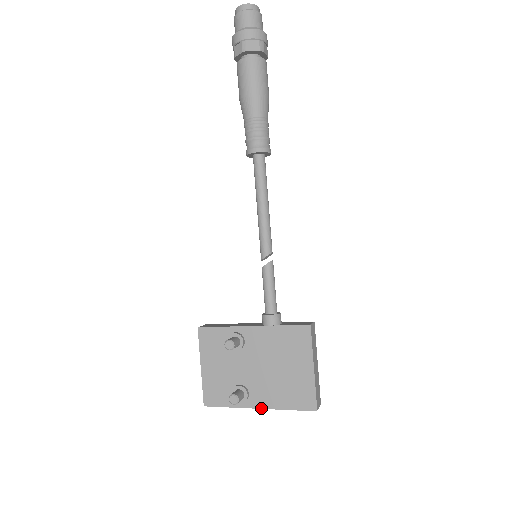
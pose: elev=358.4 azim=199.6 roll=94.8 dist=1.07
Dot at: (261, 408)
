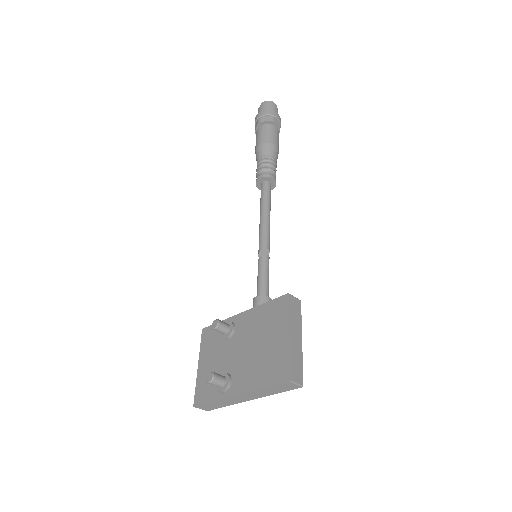
Dot at: (240, 394)
